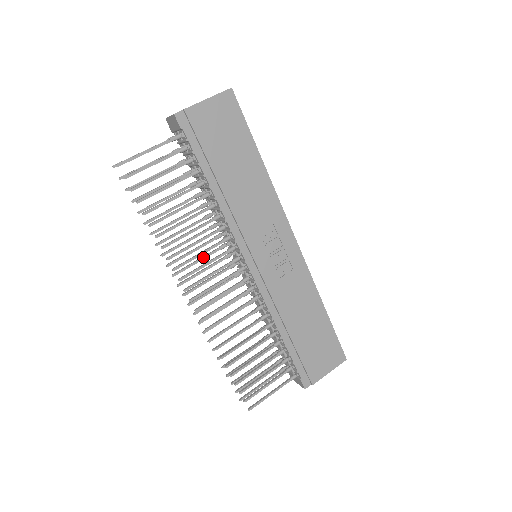
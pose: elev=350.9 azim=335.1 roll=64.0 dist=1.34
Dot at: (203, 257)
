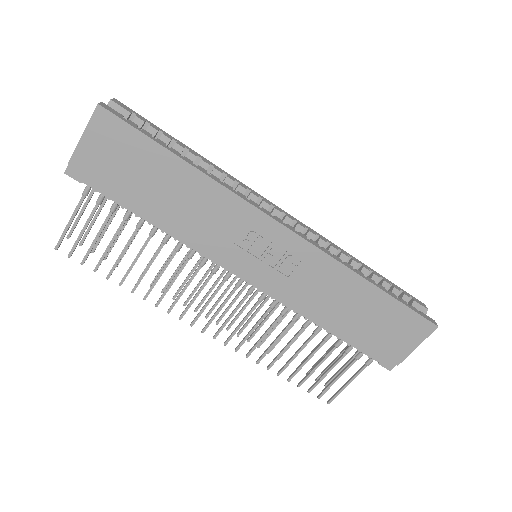
Dot at: (203, 277)
